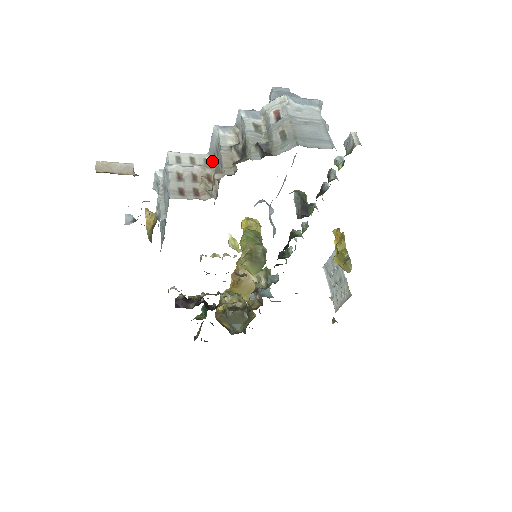
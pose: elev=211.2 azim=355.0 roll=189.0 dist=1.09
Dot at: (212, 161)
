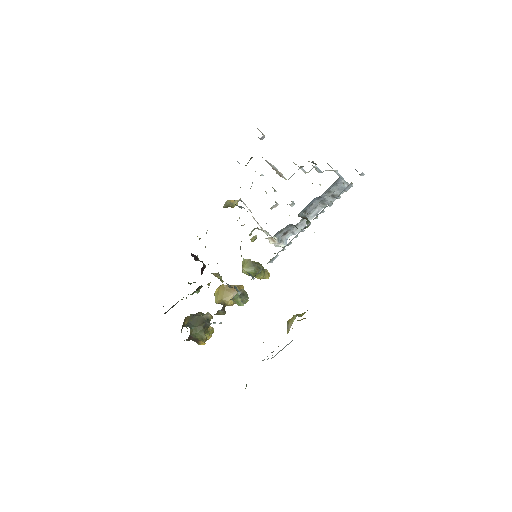
Dot at: occluded
